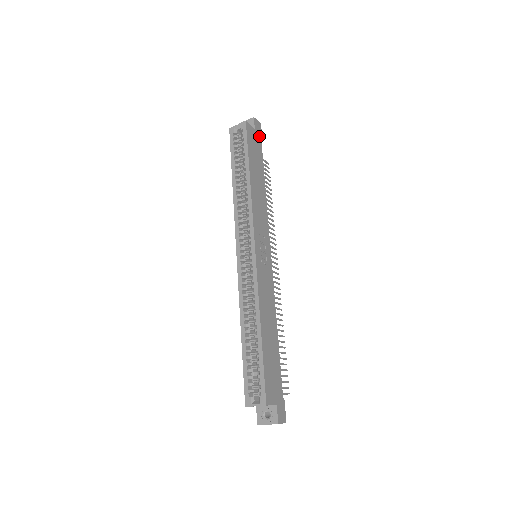
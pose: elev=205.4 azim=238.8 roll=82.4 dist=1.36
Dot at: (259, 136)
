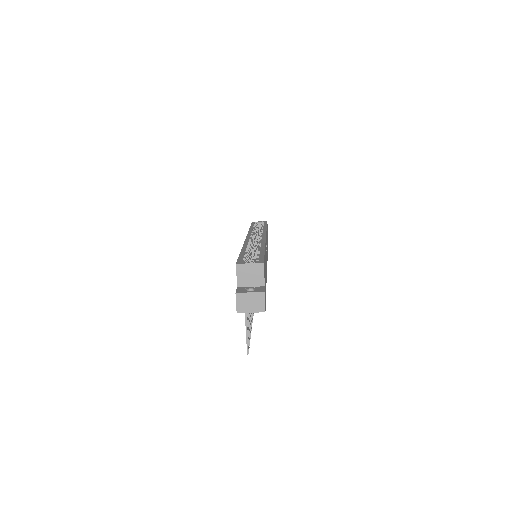
Dot at: occluded
